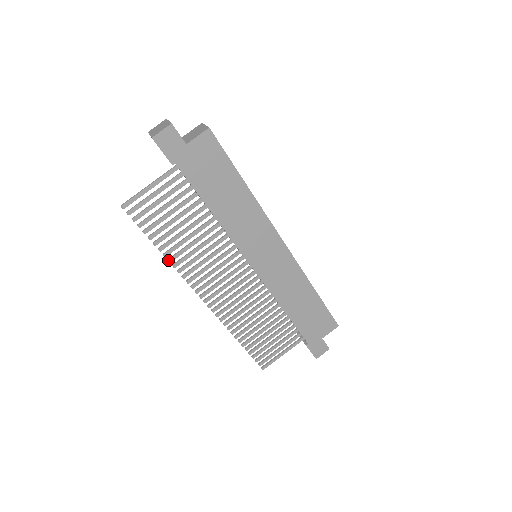
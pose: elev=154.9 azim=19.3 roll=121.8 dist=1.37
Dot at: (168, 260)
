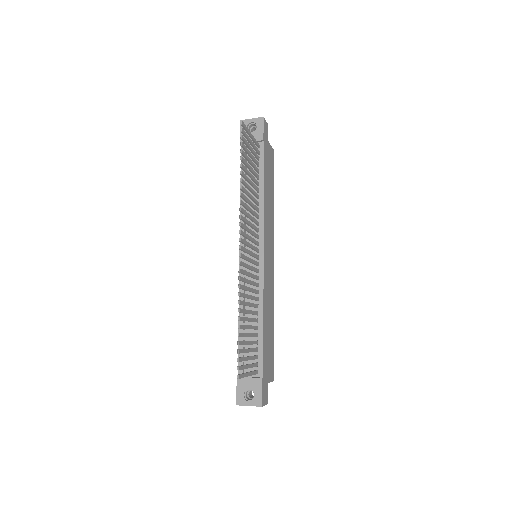
Dot at: (241, 185)
